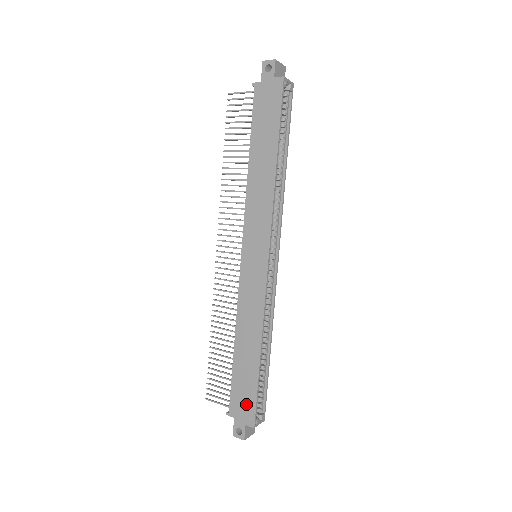
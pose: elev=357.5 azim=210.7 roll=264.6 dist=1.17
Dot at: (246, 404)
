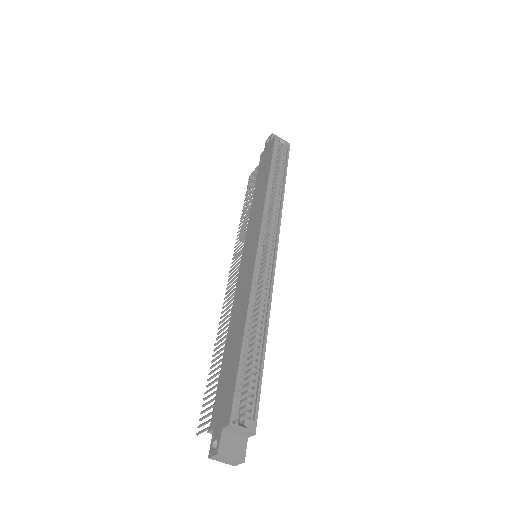
Dot at: (226, 399)
